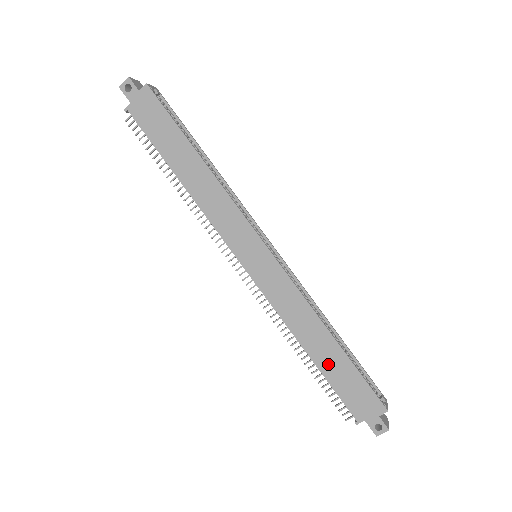
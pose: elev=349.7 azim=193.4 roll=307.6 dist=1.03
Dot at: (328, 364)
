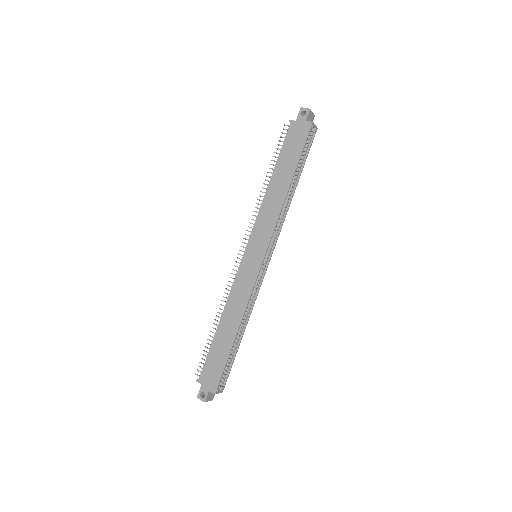
Dot at: (220, 341)
